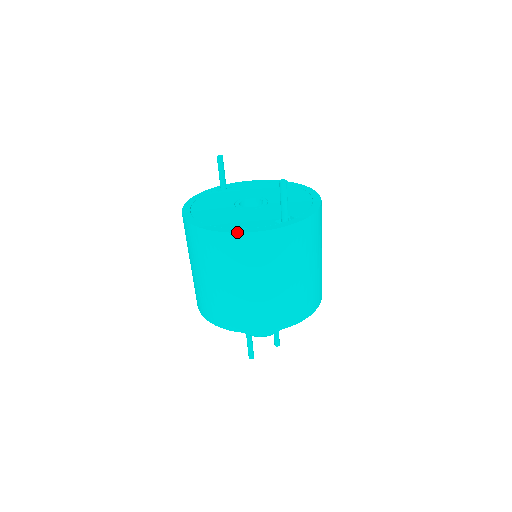
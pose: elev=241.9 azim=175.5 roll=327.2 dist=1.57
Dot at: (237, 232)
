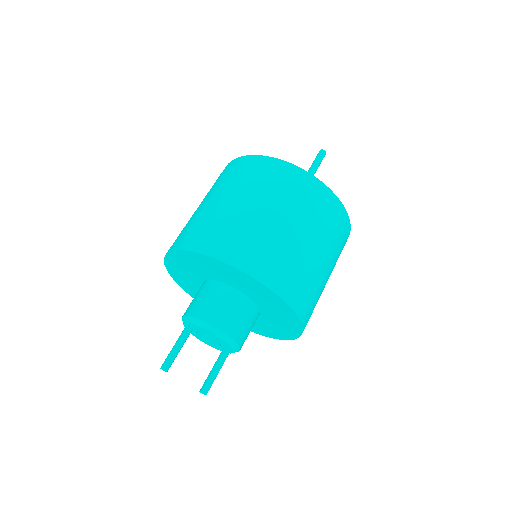
Dot at: (260, 155)
